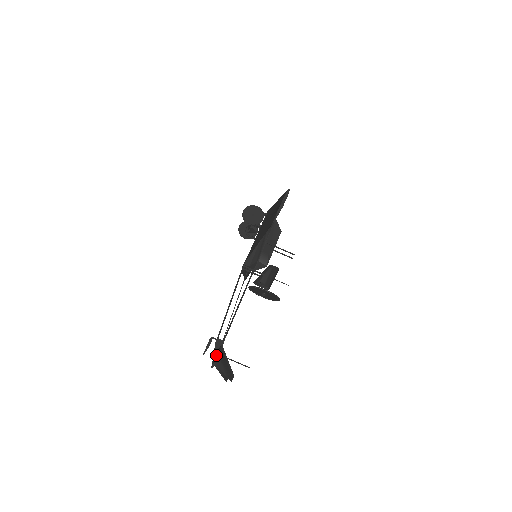
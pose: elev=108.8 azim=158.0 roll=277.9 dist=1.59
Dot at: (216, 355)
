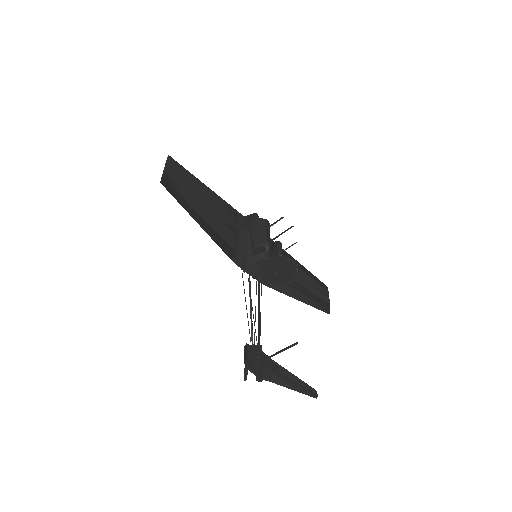
Dot at: occluded
